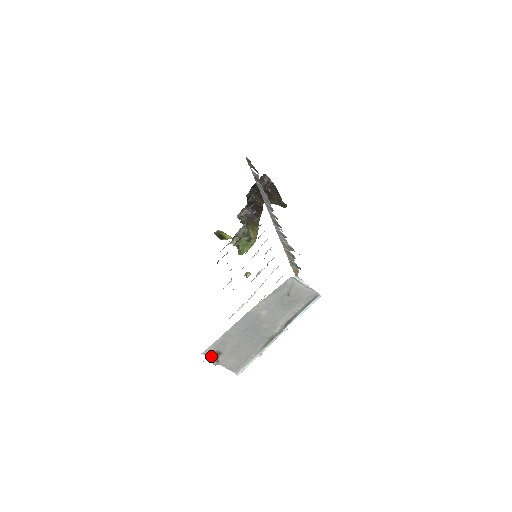
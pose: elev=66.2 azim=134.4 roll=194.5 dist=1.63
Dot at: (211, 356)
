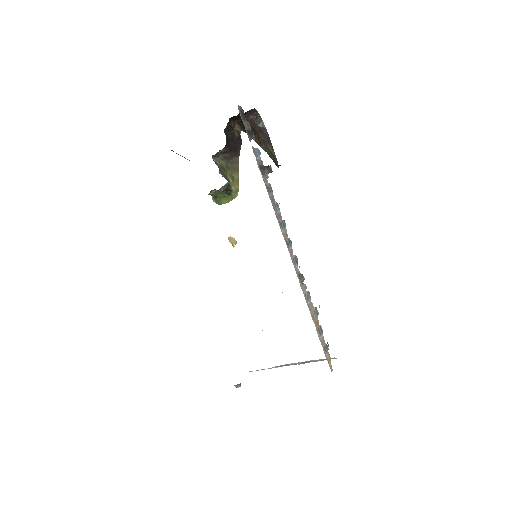
Dot at: (236, 385)
